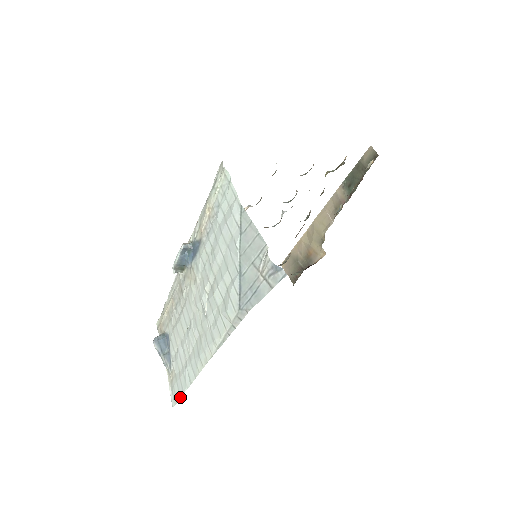
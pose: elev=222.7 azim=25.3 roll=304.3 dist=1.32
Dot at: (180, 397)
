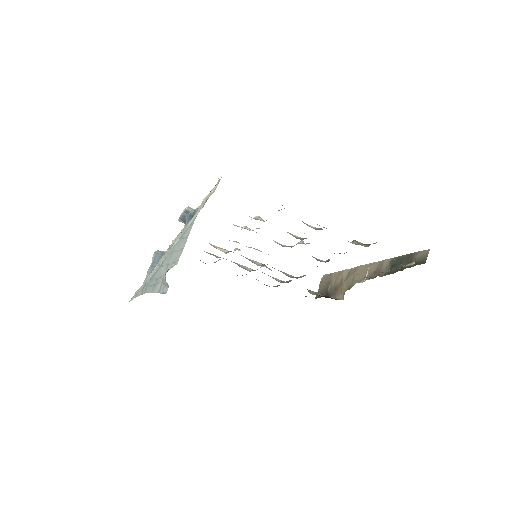
Dot at: occluded
